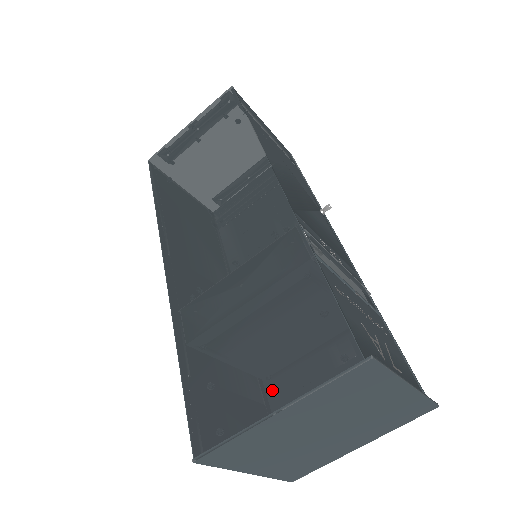
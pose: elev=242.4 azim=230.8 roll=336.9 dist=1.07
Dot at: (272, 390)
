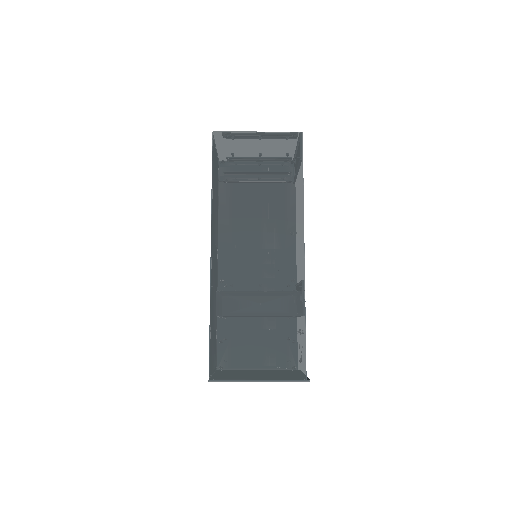
Dot at: (261, 370)
